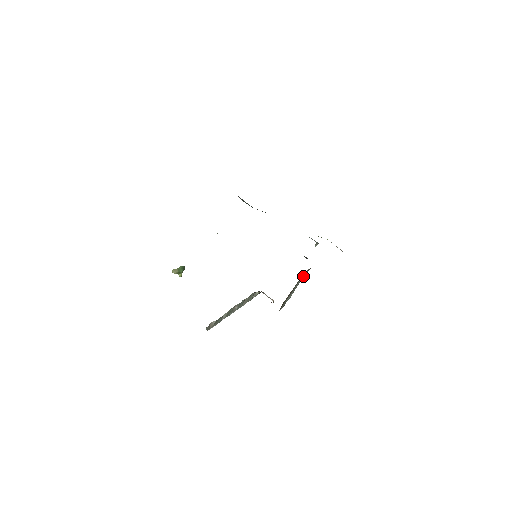
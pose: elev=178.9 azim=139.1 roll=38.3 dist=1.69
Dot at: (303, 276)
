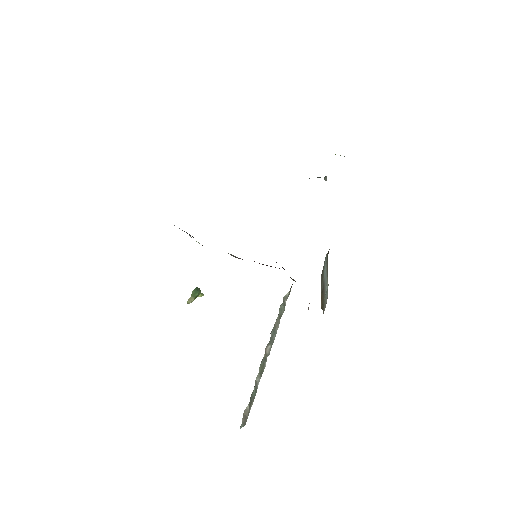
Dot at: (326, 262)
